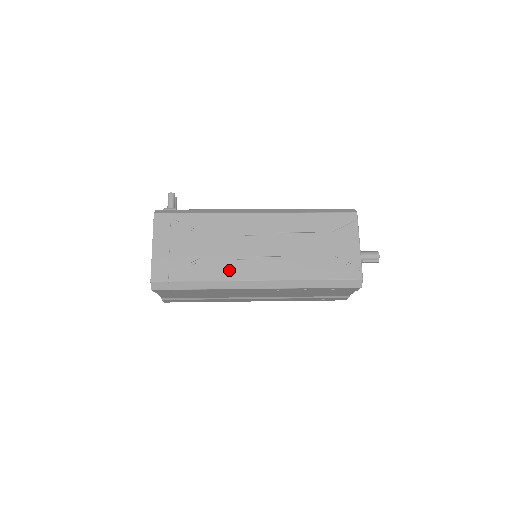
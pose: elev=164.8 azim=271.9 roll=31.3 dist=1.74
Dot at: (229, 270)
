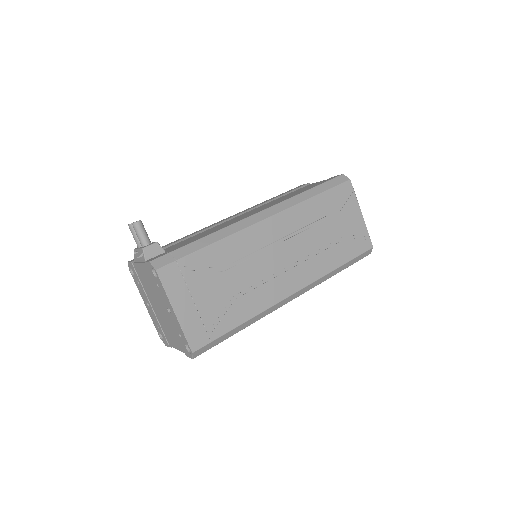
Dot at: (265, 297)
